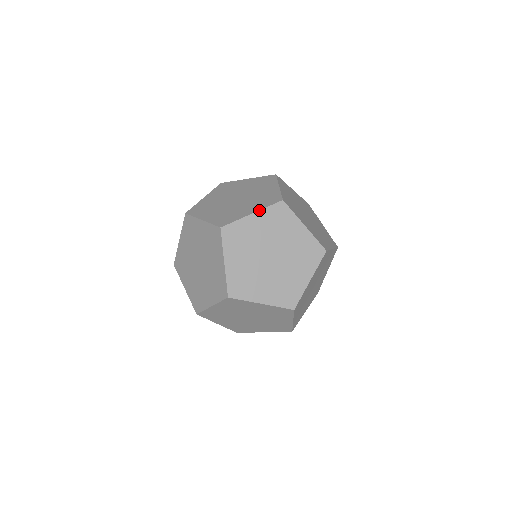
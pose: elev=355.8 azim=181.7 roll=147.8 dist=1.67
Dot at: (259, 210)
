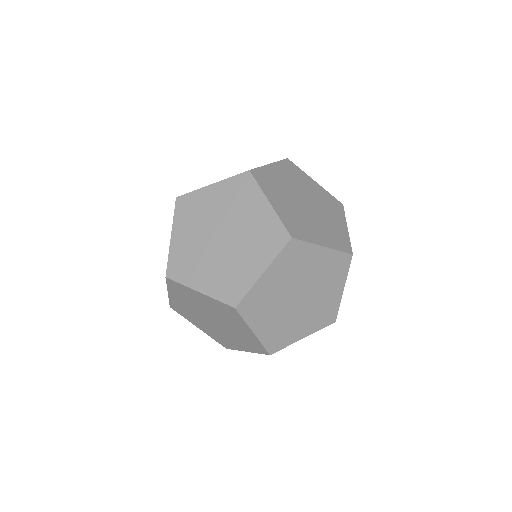
Dot at: (274, 162)
